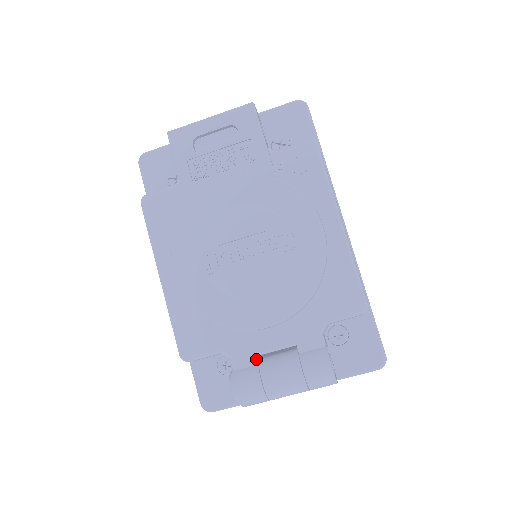
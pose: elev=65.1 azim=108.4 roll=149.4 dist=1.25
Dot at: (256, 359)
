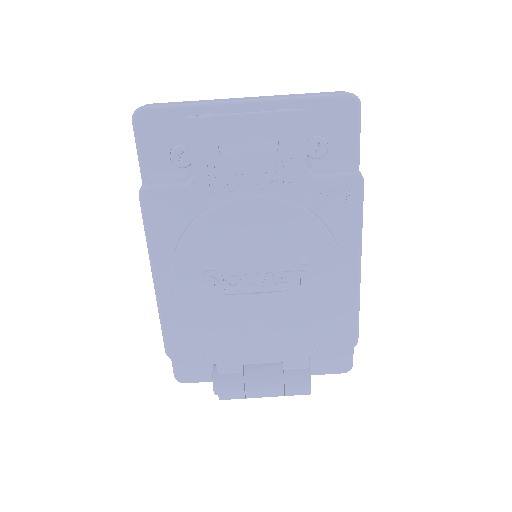
Dot at: (242, 368)
